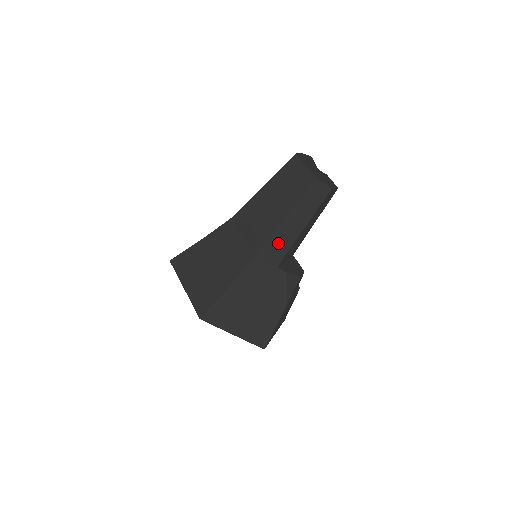
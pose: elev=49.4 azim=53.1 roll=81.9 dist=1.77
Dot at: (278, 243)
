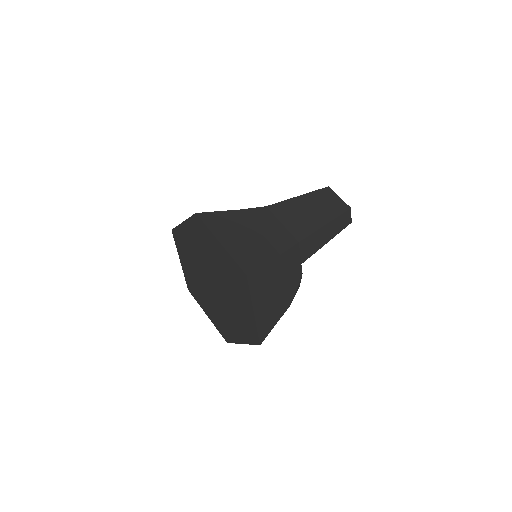
Dot at: (313, 242)
